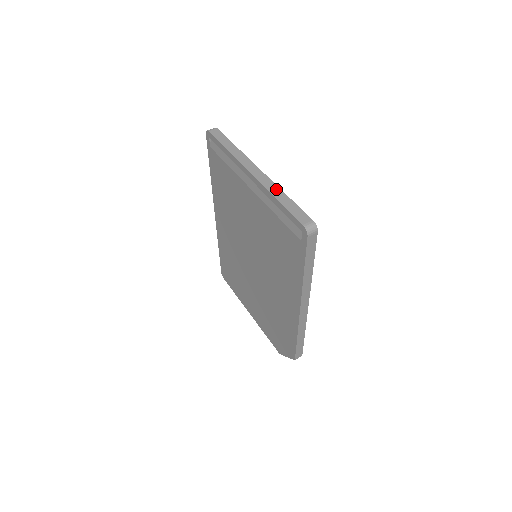
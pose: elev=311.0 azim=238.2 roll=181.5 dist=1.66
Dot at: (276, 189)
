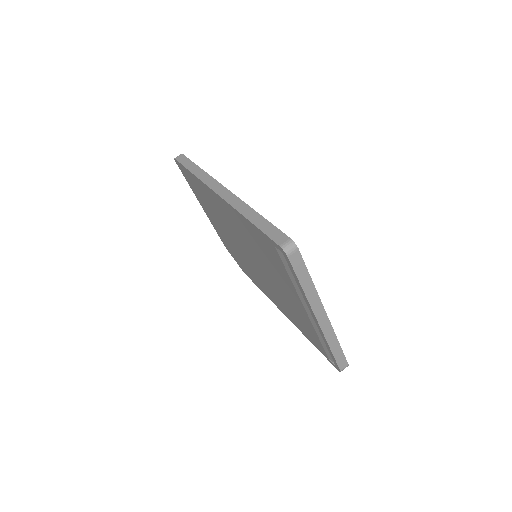
Dot at: (333, 339)
